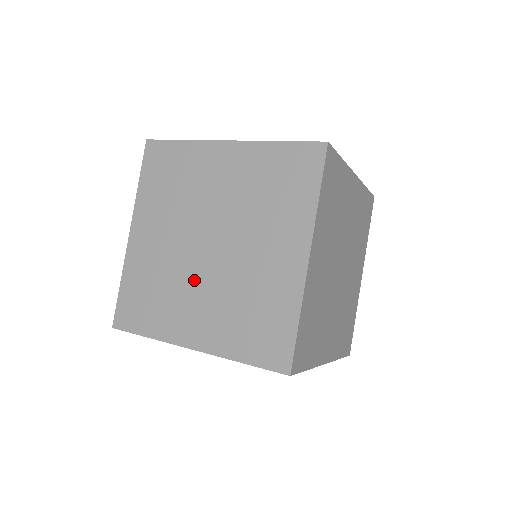
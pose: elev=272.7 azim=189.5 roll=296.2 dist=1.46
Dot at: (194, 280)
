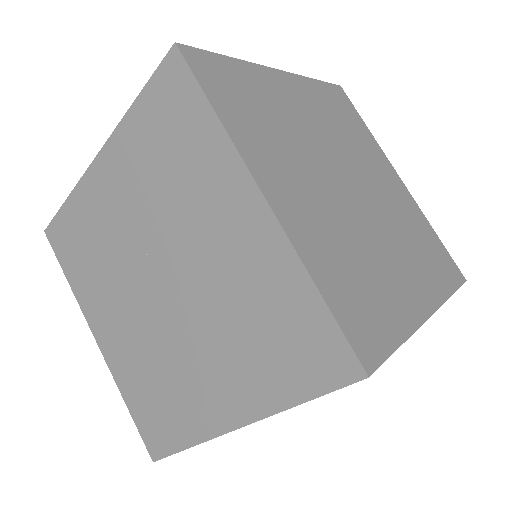
Dot at: (179, 341)
